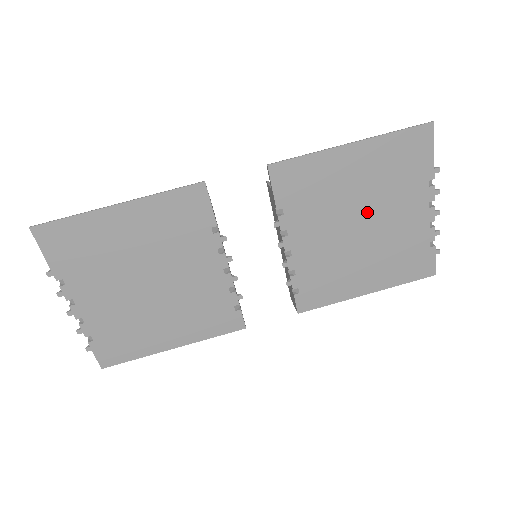
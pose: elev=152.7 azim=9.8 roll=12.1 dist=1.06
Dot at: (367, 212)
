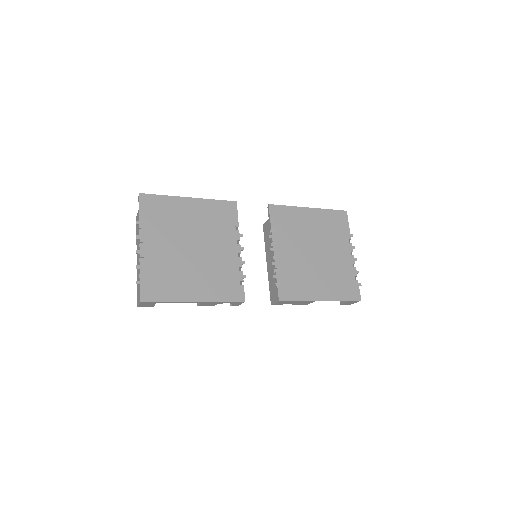
Dot at: (319, 246)
